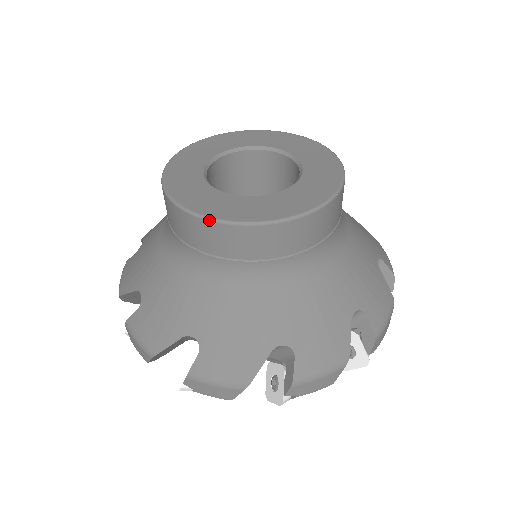
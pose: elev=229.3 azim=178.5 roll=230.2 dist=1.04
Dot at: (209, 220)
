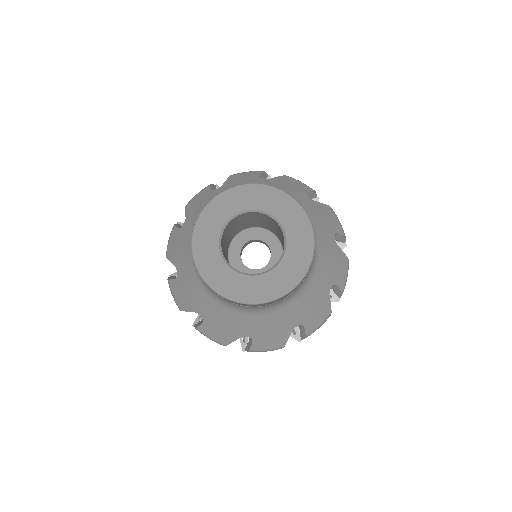
Dot at: (285, 295)
